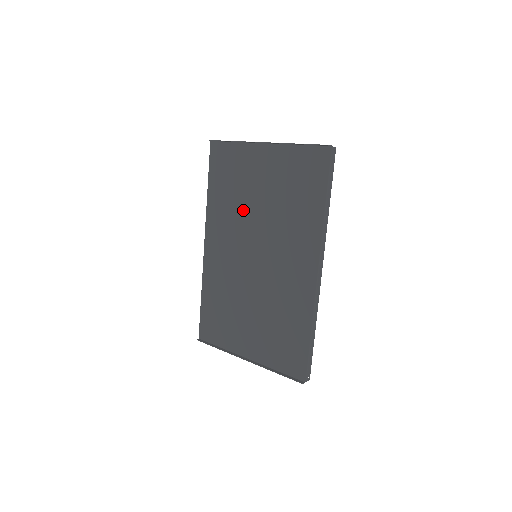
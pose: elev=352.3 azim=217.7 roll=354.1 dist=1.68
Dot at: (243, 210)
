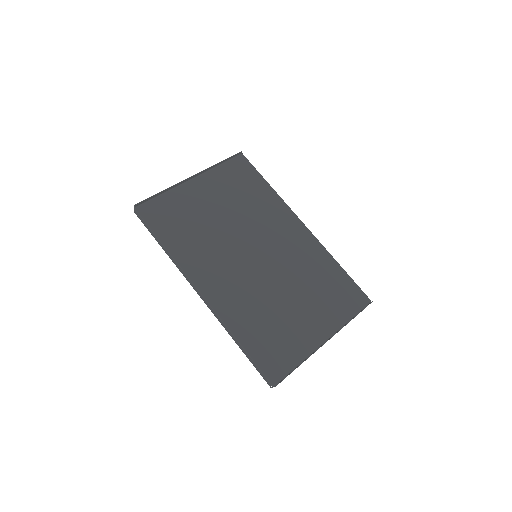
Dot at: (215, 233)
